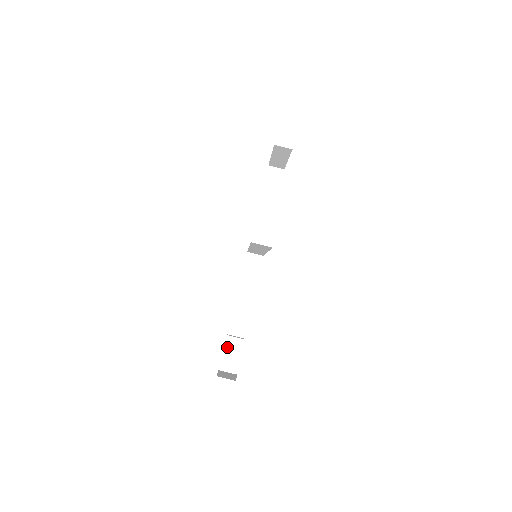
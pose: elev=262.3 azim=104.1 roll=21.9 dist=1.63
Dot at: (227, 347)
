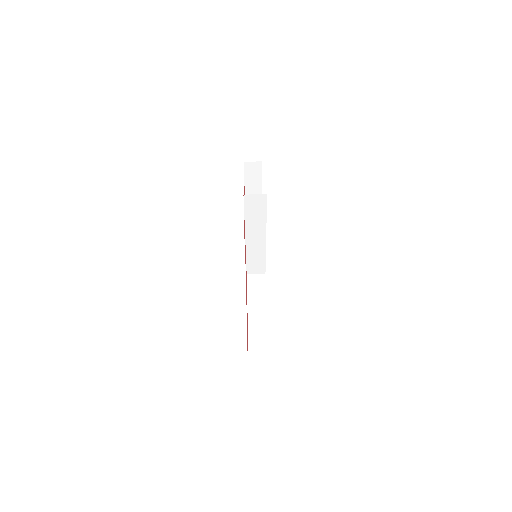
Dot at: (252, 353)
